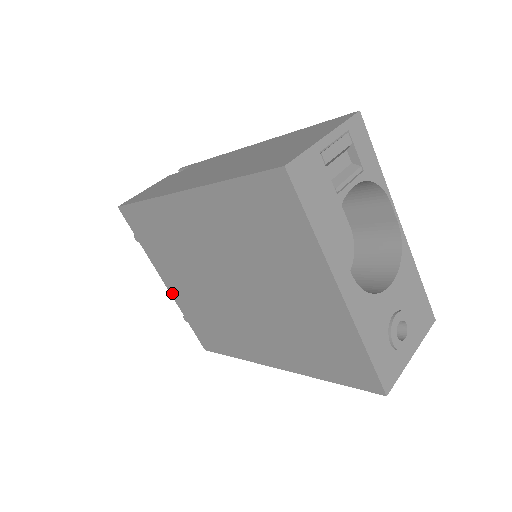
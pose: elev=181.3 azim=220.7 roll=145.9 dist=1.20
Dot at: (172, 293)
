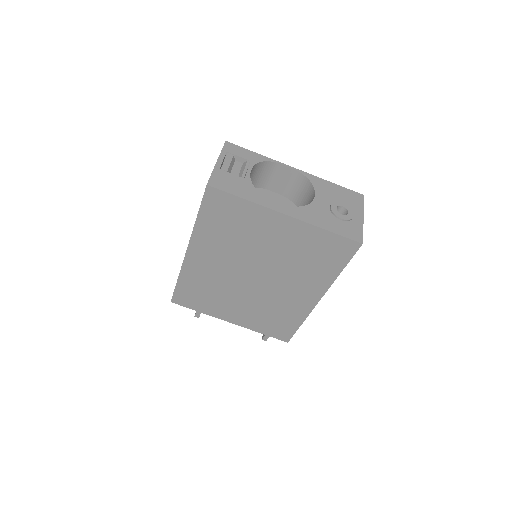
Dot at: (239, 324)
